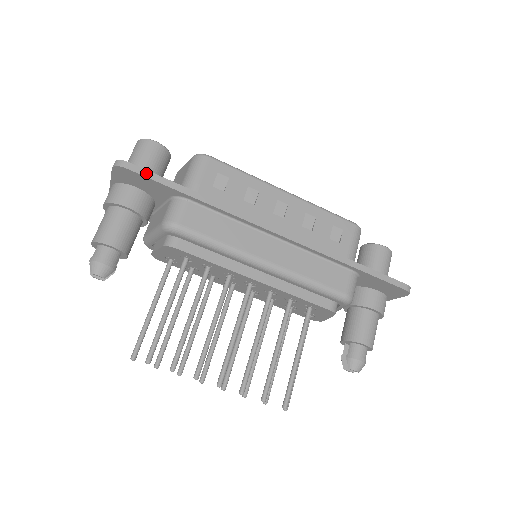
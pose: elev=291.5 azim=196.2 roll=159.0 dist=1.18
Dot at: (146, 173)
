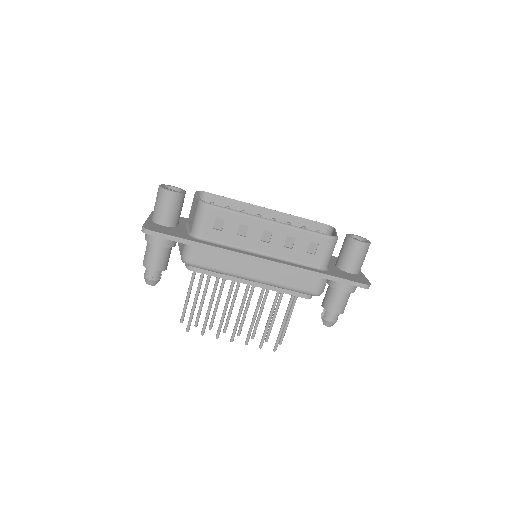
Dot at: (163, 236)
